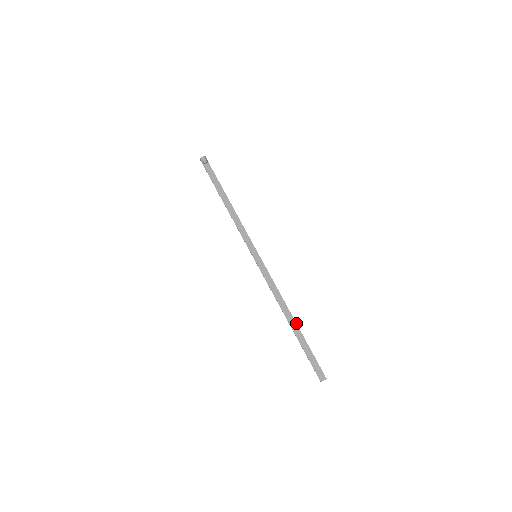
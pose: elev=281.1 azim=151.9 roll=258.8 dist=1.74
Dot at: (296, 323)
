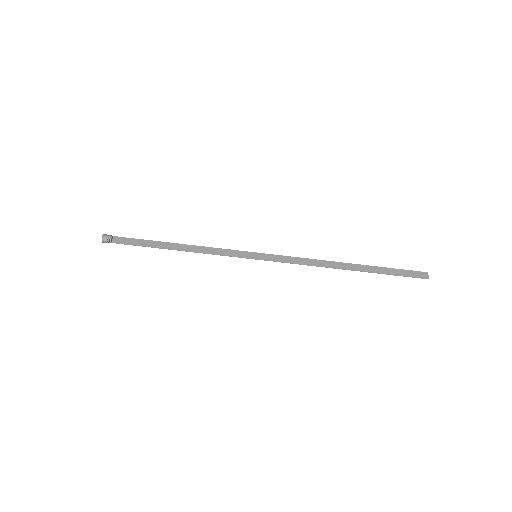
Dot at: (353, 264)
